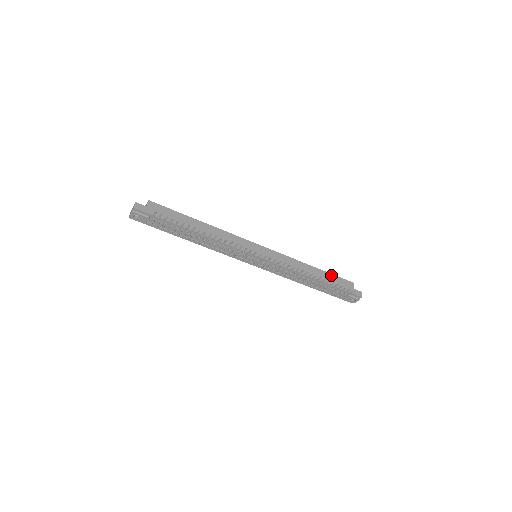
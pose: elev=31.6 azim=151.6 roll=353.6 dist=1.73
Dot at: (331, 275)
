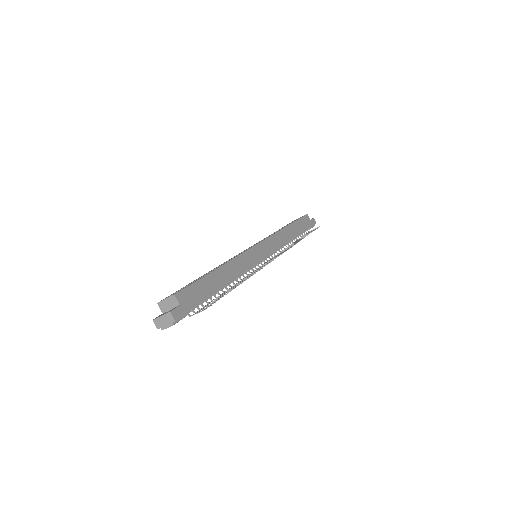
Dot at: (297, 222)
